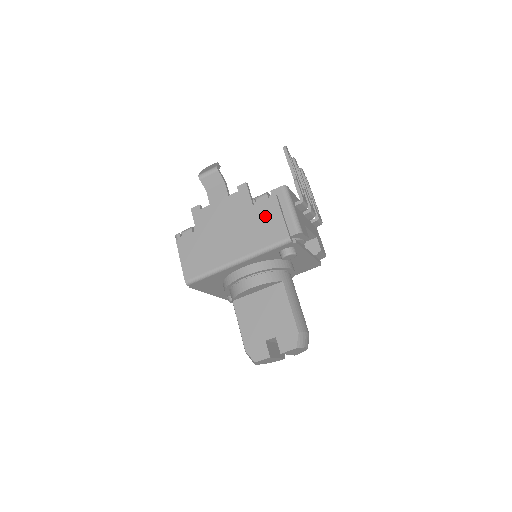
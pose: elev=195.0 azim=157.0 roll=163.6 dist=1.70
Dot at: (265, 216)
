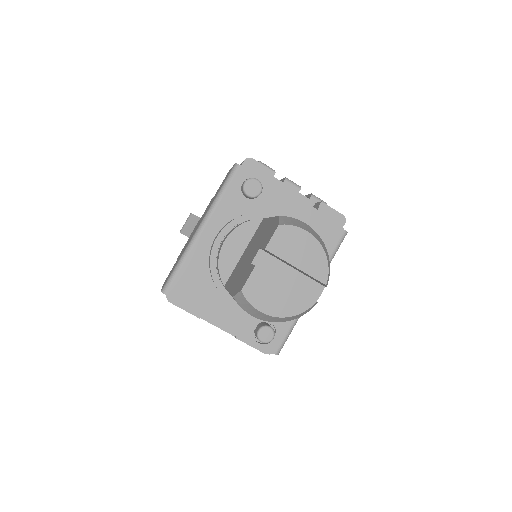
Dot at: occluded
